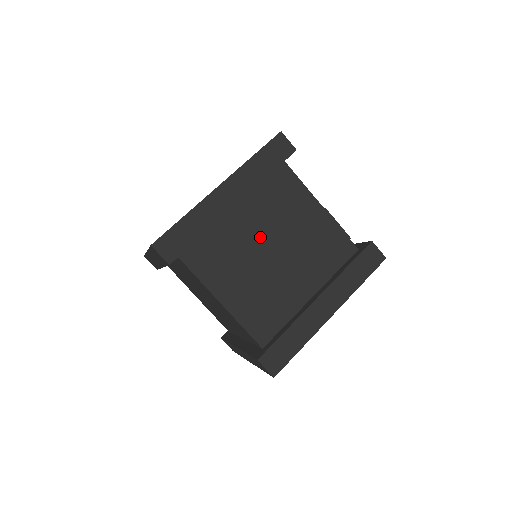
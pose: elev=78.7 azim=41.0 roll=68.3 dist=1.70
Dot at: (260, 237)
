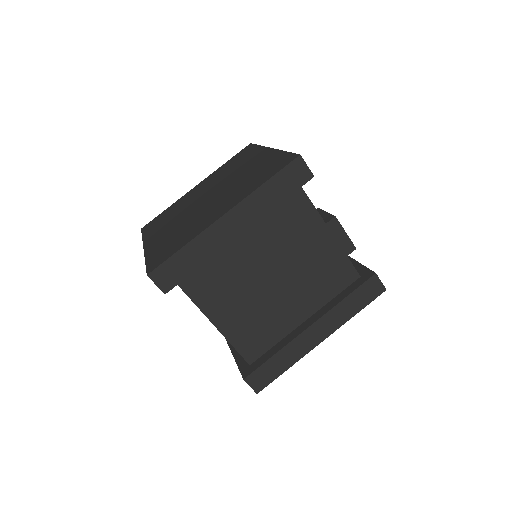
Dot at: (261, 263)
